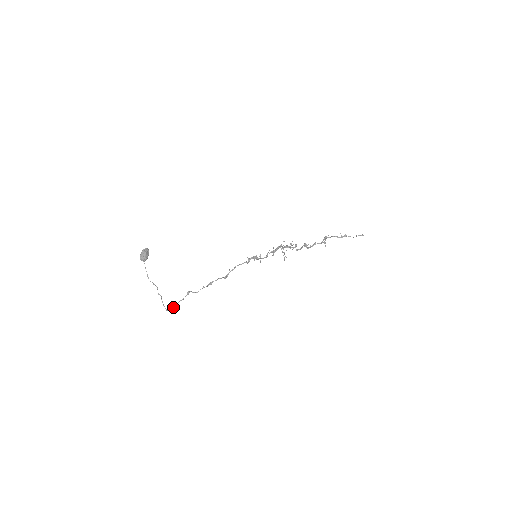
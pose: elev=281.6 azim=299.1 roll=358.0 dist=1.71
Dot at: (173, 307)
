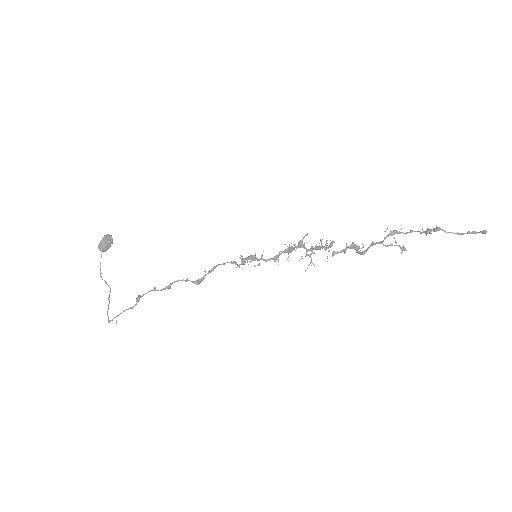
Dot at: occluded
